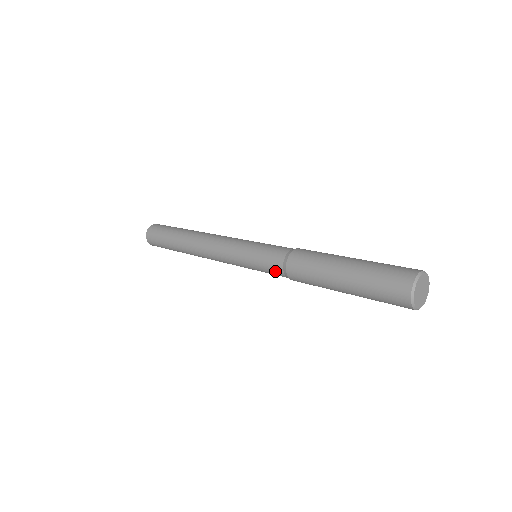
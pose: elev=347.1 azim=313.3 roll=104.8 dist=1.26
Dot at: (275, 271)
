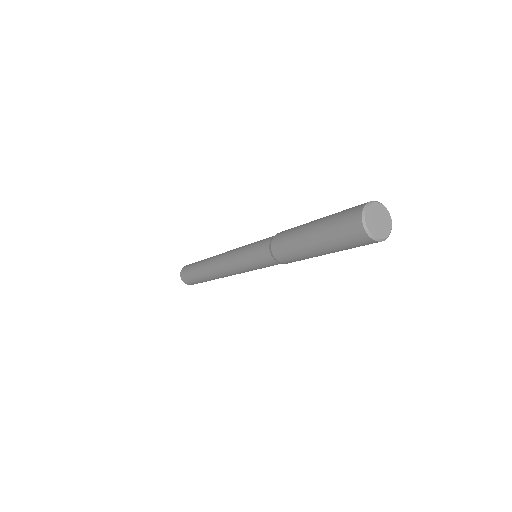
Dot at: (265, 257)
